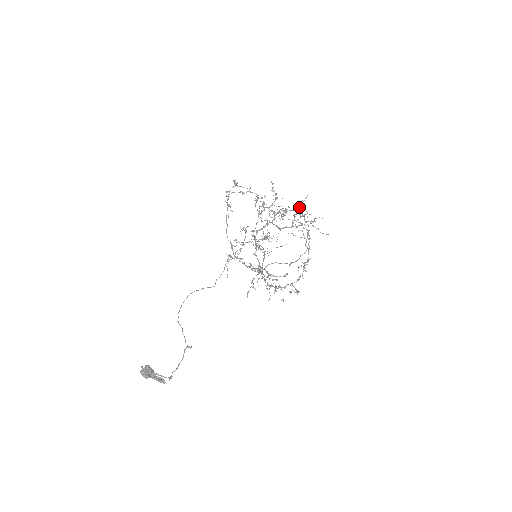
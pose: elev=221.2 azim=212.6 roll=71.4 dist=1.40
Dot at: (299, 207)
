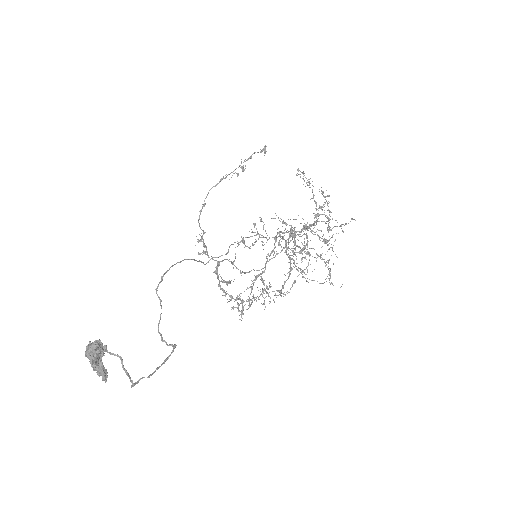
Dot at: (322, 236)
